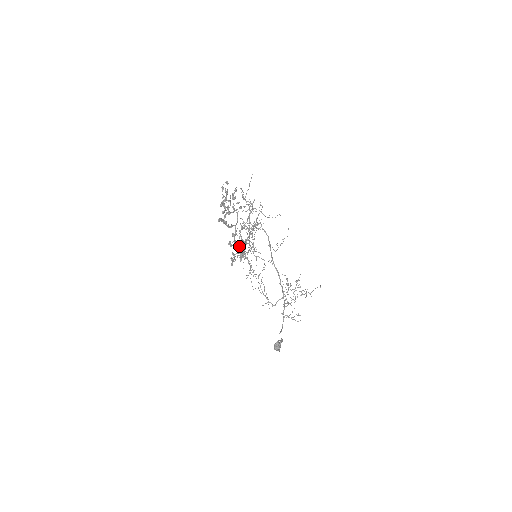
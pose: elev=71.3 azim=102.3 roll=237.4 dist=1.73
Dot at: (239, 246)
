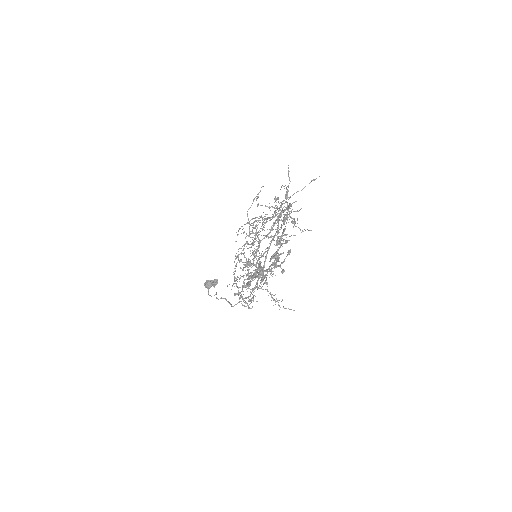
Dot at: occluded
